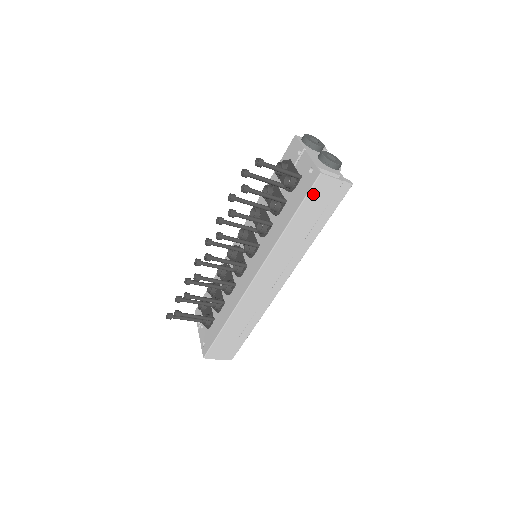
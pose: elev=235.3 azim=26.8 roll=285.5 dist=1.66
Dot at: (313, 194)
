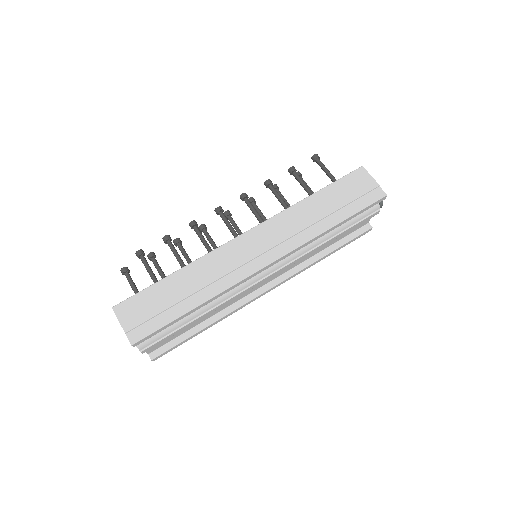
Dot at: (348, 180)
